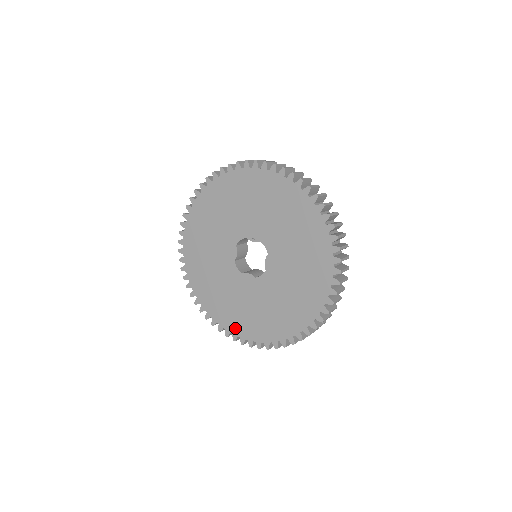
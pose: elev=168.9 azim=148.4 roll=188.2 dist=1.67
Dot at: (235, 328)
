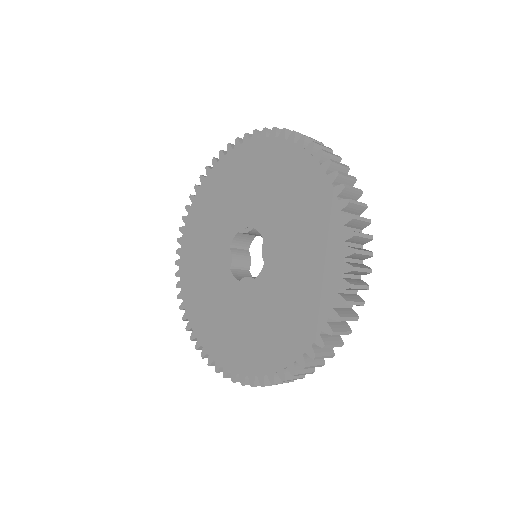
Dot at: (241, 364)
